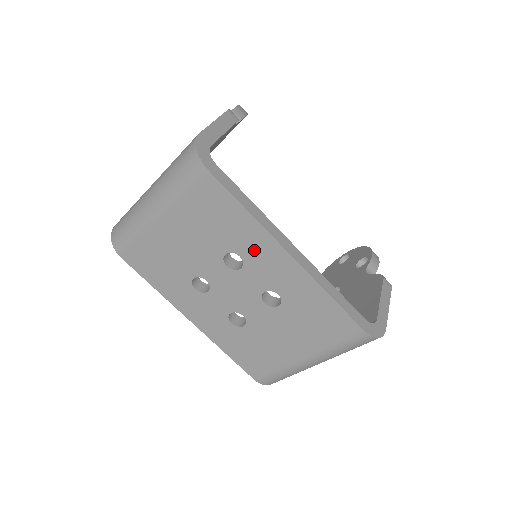
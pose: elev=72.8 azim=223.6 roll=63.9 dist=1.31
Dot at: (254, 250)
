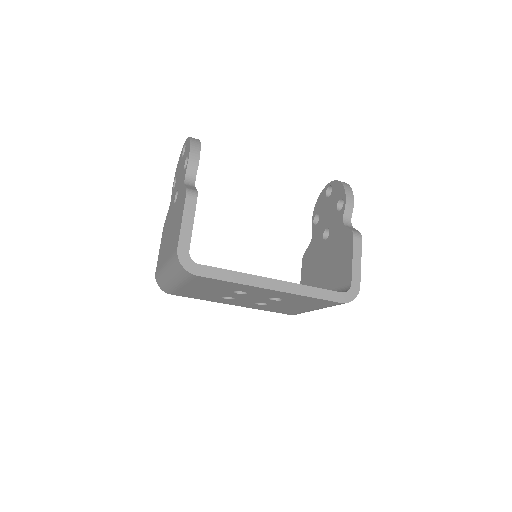
Dot at: (250, 290)
